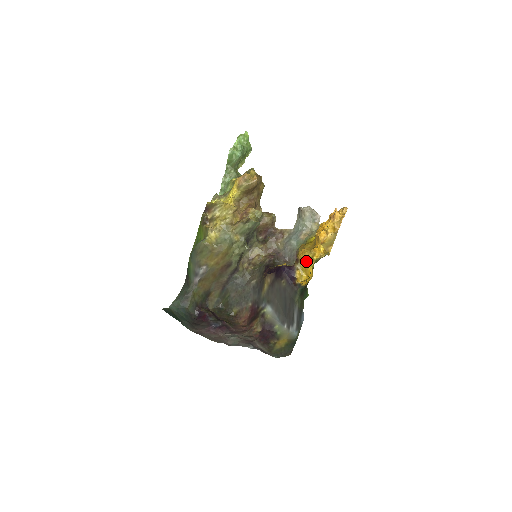
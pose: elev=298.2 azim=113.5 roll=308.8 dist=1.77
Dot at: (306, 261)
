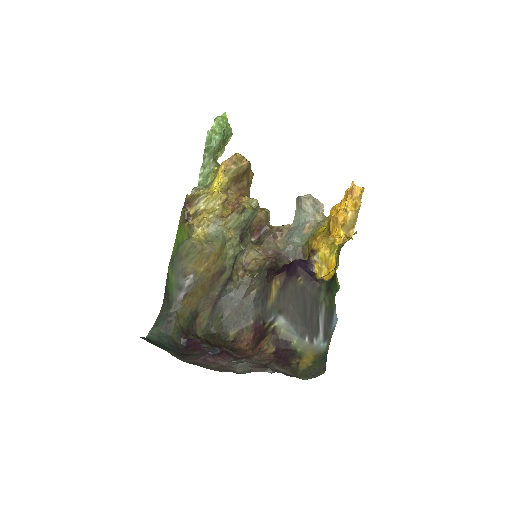
Dot at: (326, 249)
